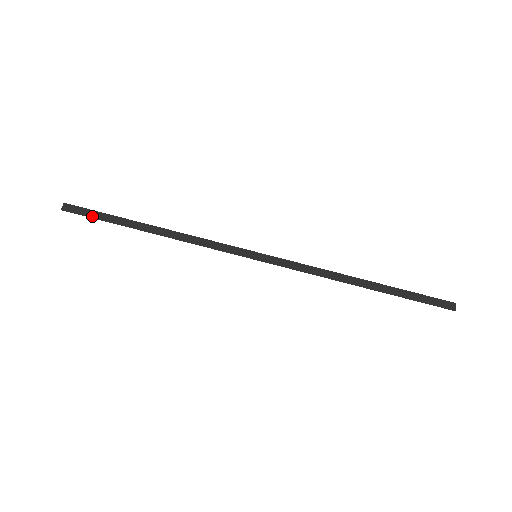
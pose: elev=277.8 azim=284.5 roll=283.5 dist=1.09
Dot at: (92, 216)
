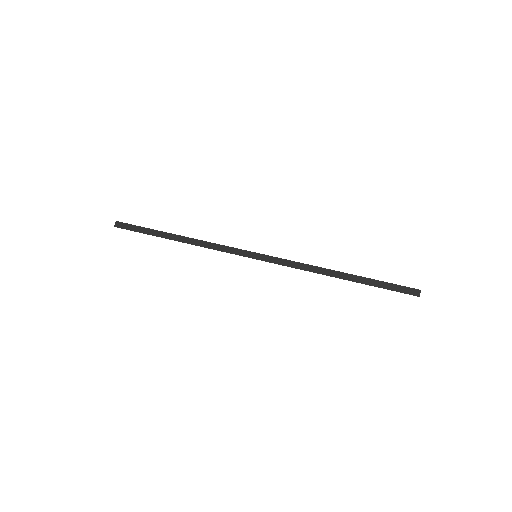
Dot at: (136, 230)
